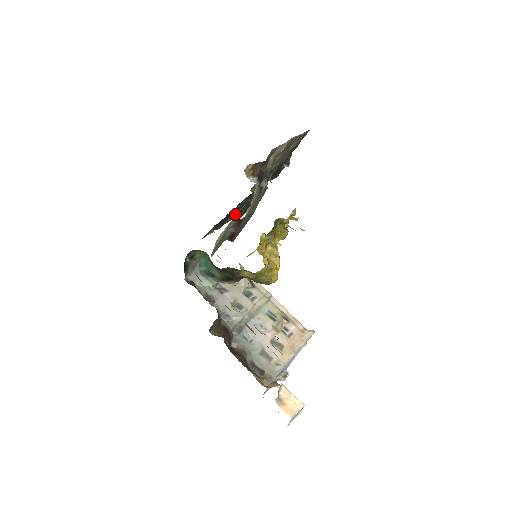
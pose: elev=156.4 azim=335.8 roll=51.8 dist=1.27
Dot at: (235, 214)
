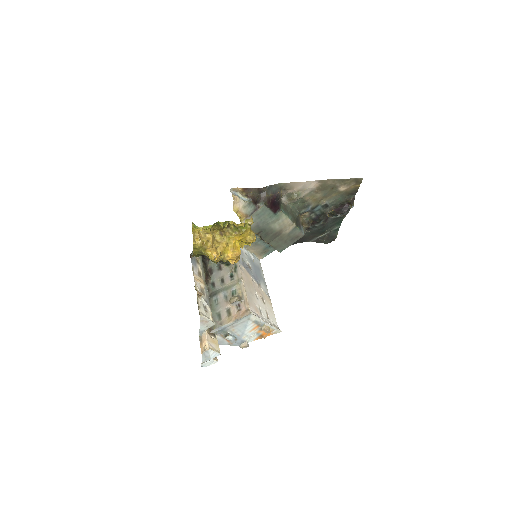
Dot at: (315, 239)
